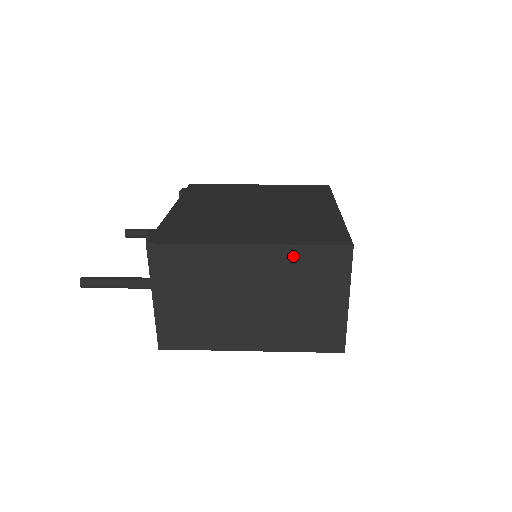
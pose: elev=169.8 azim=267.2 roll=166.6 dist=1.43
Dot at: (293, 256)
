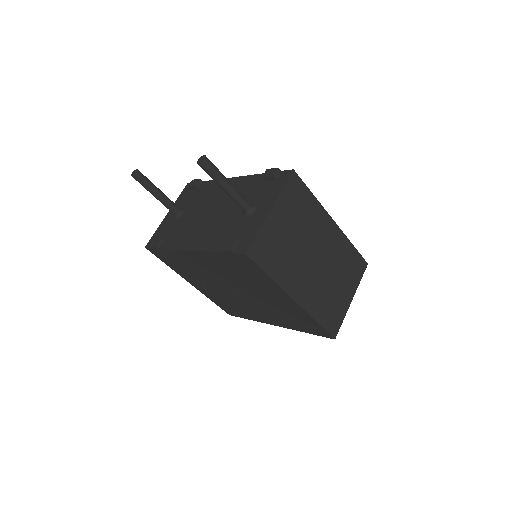
Dot at: (346, 248)
